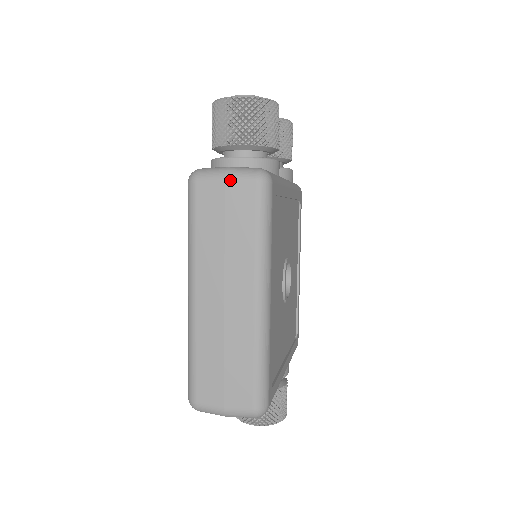
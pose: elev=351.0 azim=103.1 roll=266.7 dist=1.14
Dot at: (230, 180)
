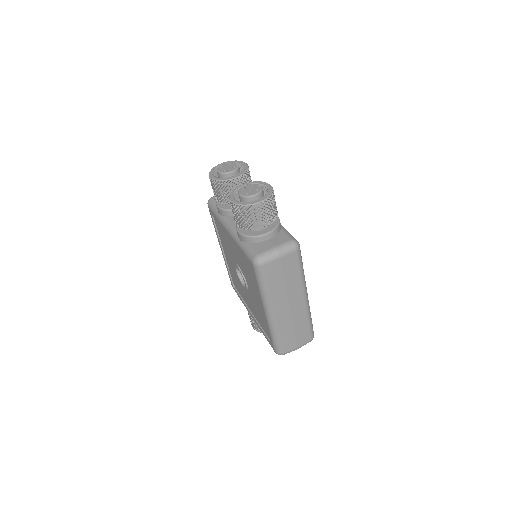
Dot at: (283, 256)
